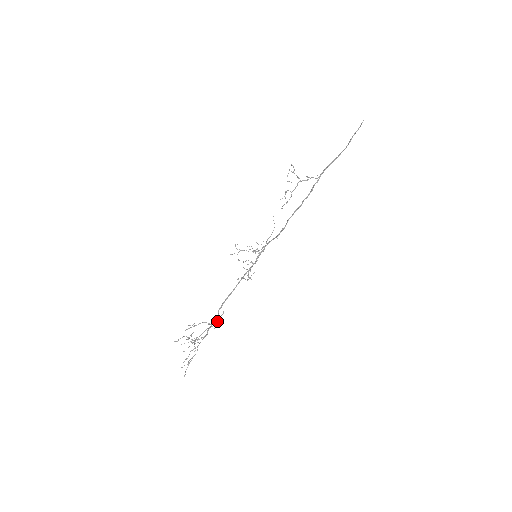
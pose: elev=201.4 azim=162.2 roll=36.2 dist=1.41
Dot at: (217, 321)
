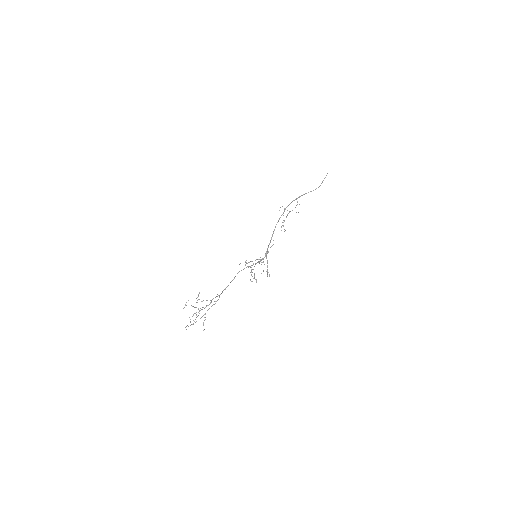
Dot at: occluded
